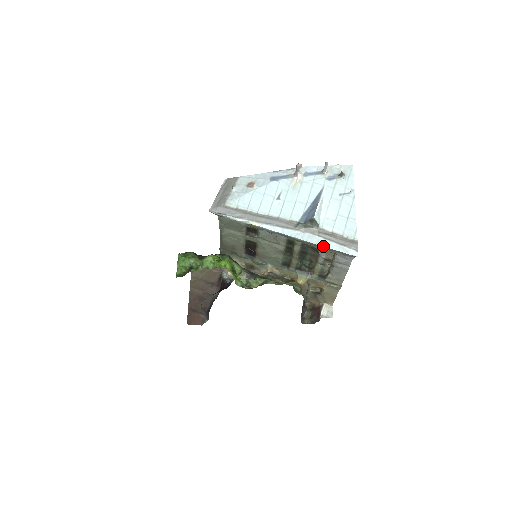
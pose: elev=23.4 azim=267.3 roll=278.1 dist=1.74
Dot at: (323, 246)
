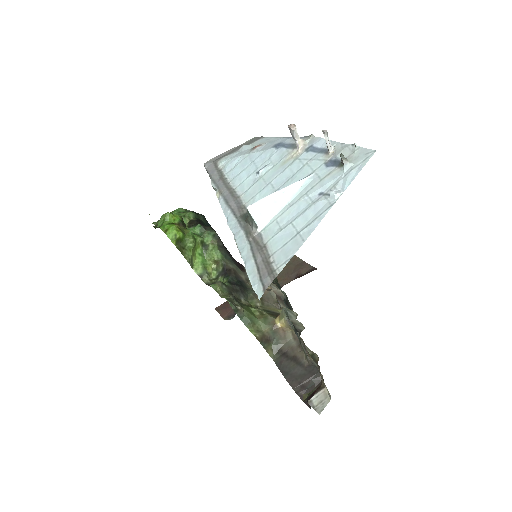
Dot at: (244, 259)
